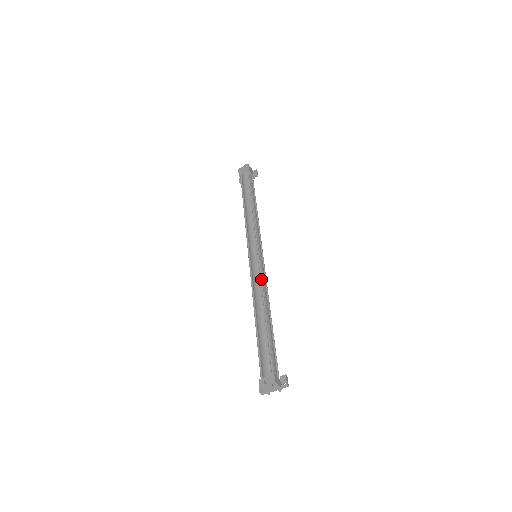
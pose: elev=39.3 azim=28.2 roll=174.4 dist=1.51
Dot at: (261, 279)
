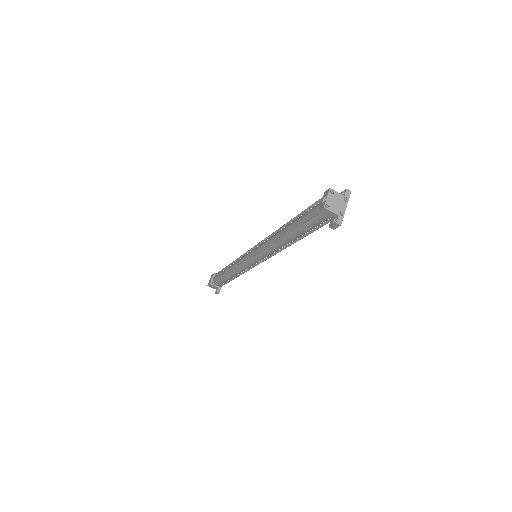
Dot at: (267, 237)
